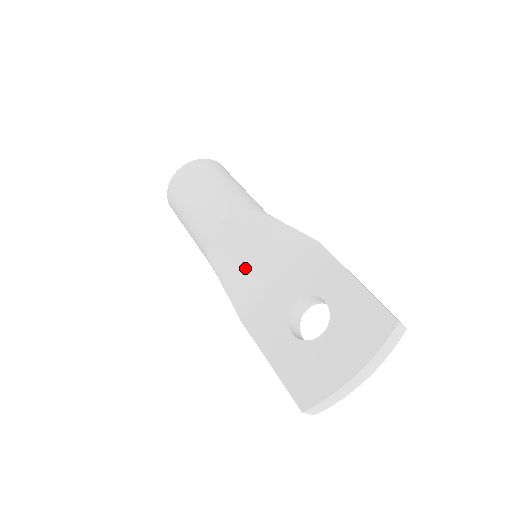
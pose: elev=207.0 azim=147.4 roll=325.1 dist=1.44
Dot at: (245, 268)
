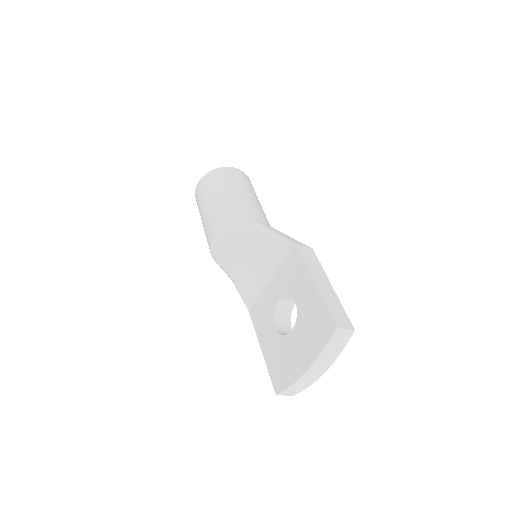
Dot at: (244, 269)
